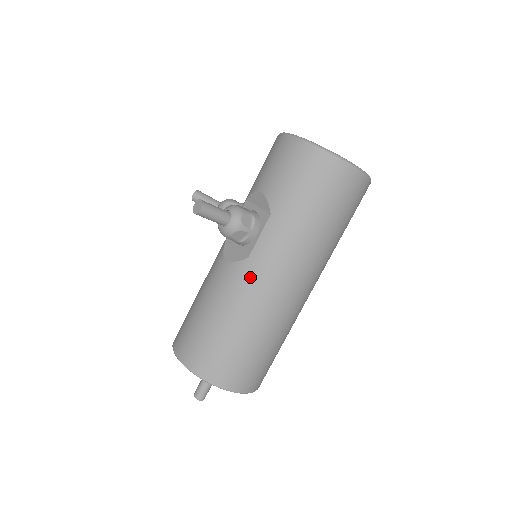
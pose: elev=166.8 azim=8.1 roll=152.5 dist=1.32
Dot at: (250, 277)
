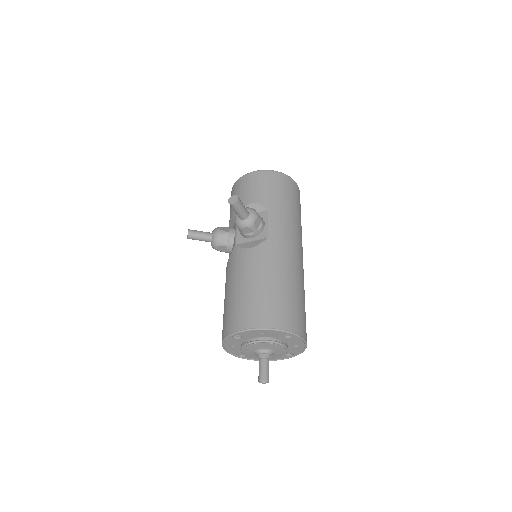
Dot at: (276, 248)
